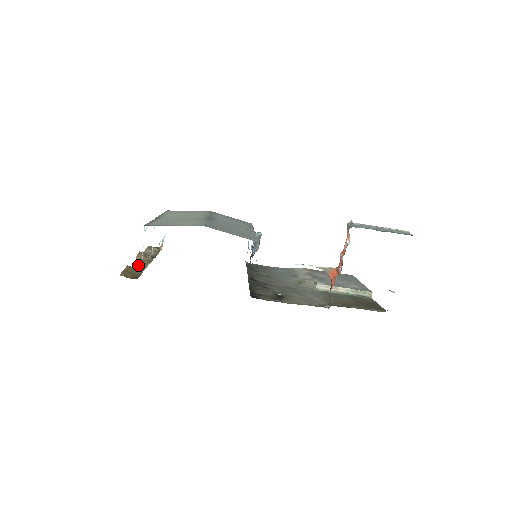
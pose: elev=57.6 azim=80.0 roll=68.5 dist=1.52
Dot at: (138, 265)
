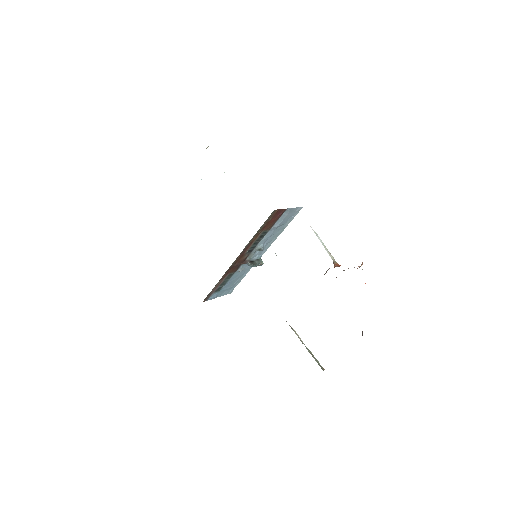
Dot at: occluded
